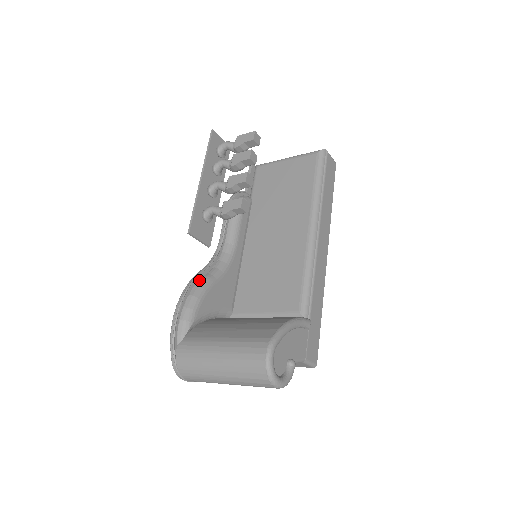
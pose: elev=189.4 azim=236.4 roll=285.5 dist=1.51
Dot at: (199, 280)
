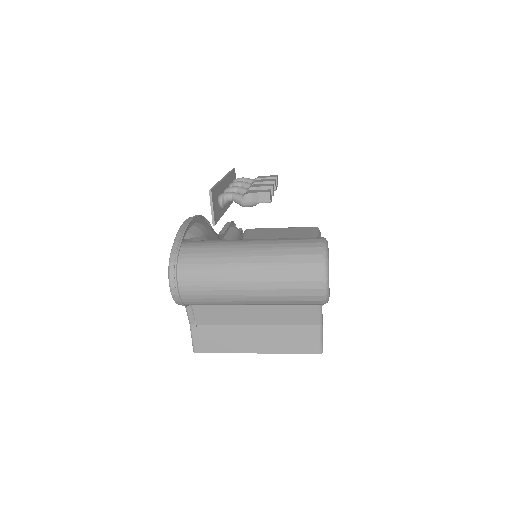
Dot at: occluded
